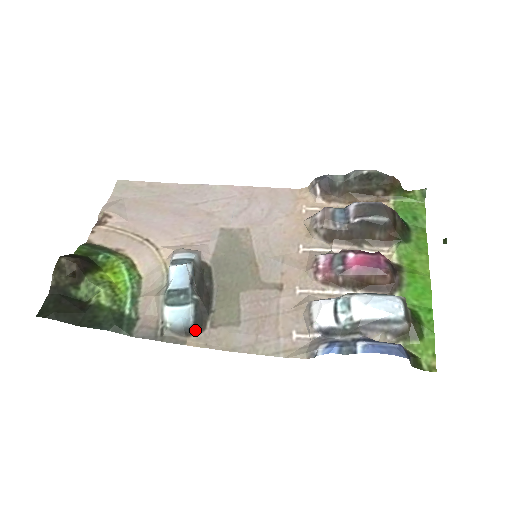
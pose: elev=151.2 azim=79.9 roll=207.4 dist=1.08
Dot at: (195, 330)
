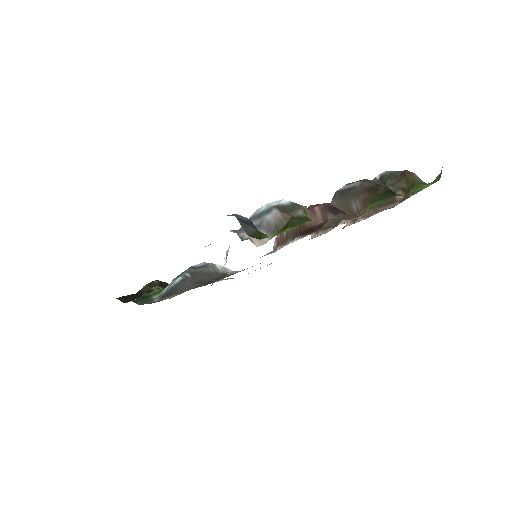
Dot at: (170, 294)
